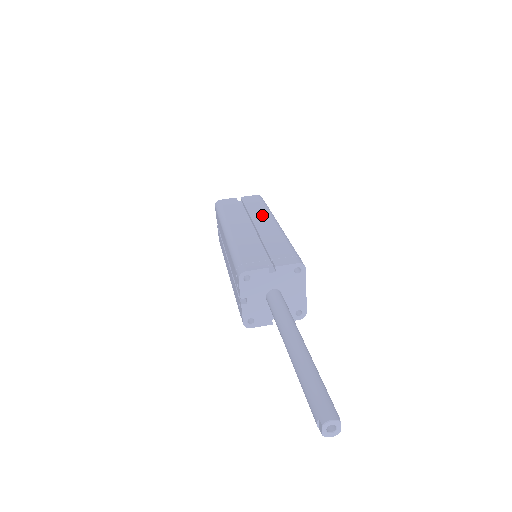
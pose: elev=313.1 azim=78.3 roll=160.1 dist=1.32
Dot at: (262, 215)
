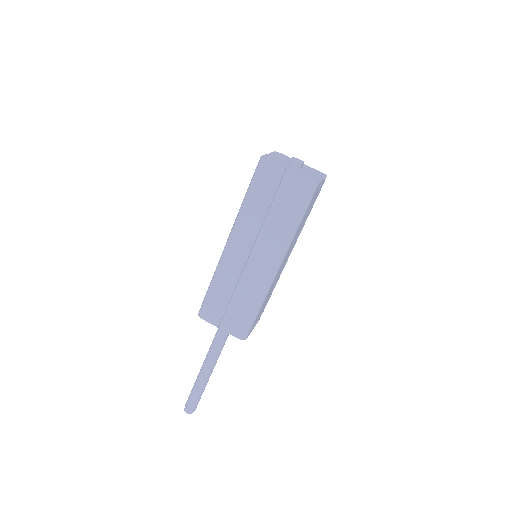
Dot at: (274, 242)
